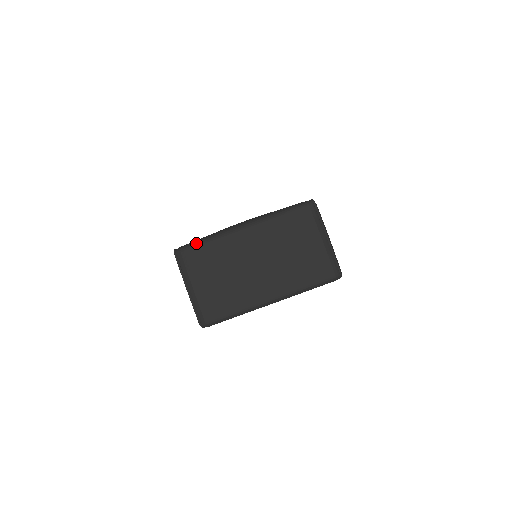
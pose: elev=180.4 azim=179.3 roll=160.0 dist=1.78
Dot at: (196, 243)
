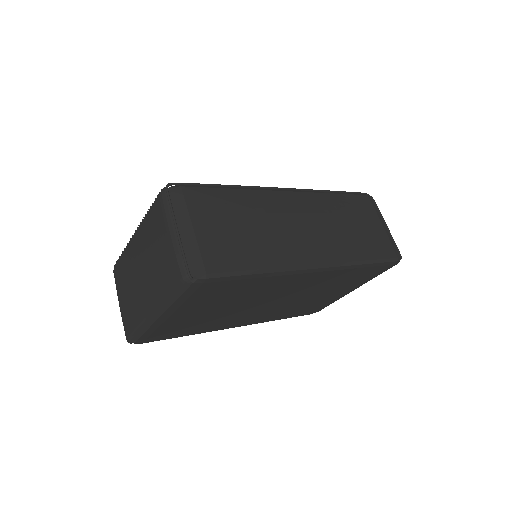
Dot at: occluded
